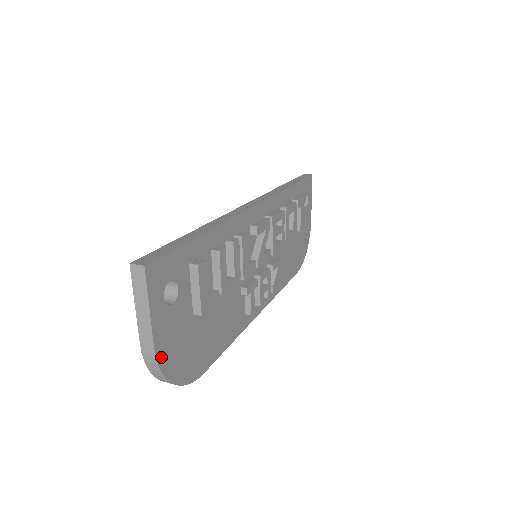
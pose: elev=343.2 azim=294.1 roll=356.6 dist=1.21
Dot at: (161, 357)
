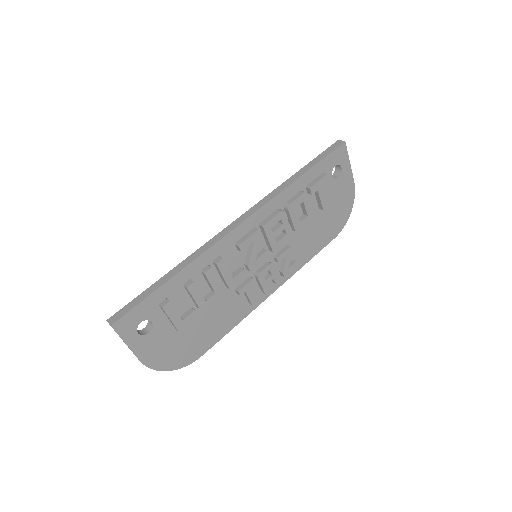
Dot at: (149, 362)
